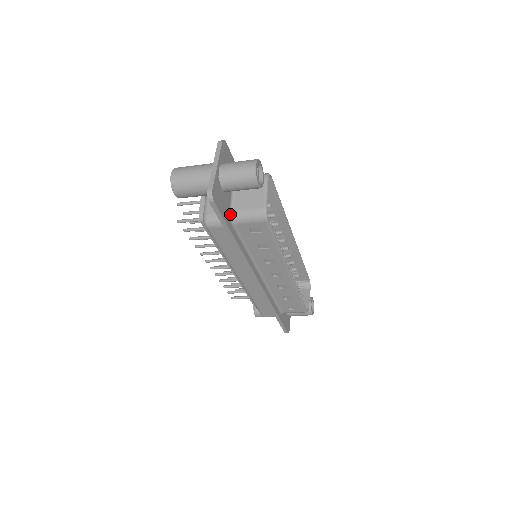
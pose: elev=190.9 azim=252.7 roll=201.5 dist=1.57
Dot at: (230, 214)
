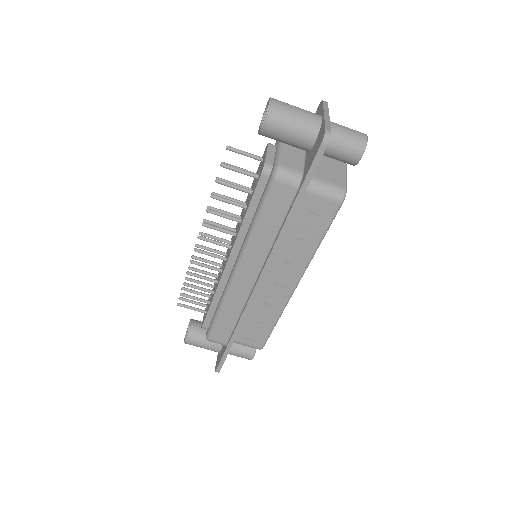
Dot at: occluded
